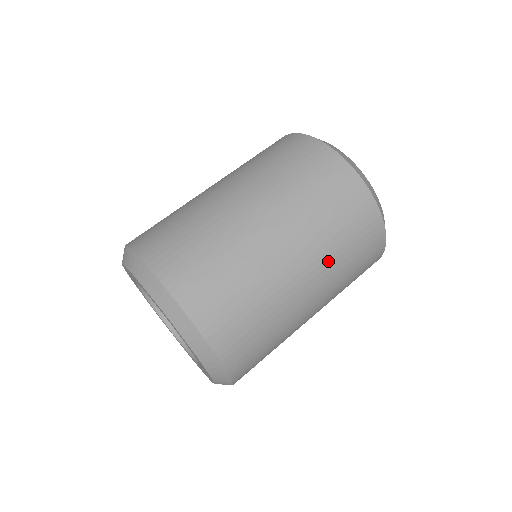
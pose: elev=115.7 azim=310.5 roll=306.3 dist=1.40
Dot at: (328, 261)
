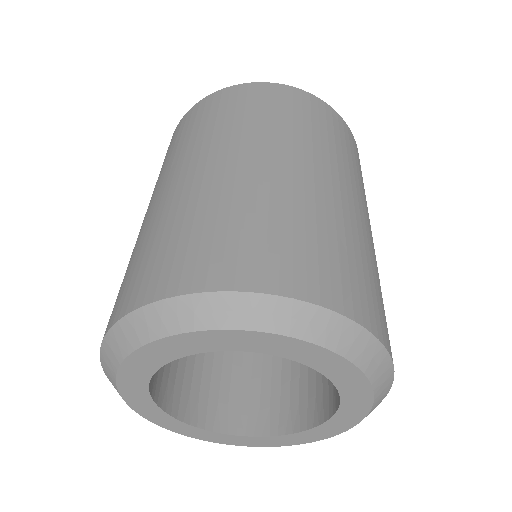
Dot at: (352, 176)
